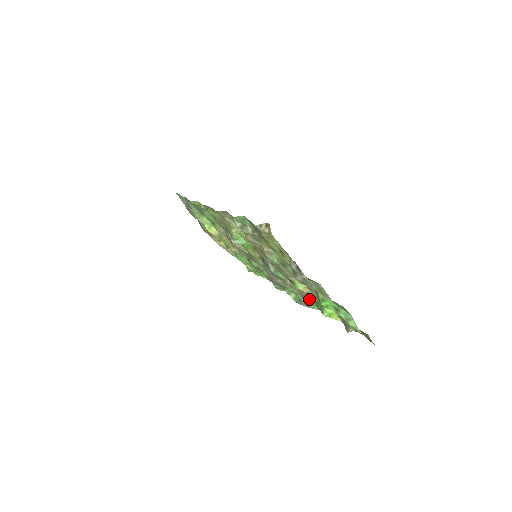
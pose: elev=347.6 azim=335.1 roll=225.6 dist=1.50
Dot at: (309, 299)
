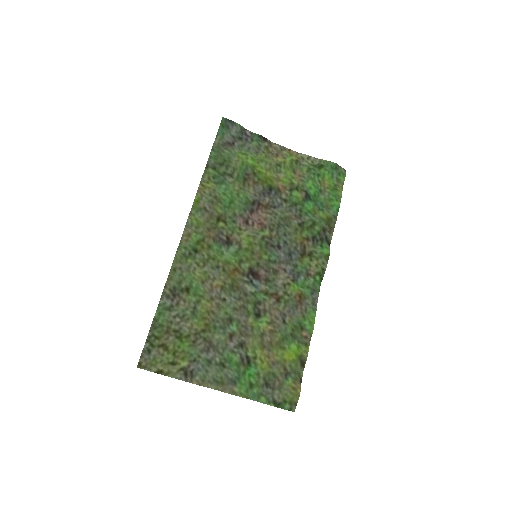
Dot at: (290, 320)
